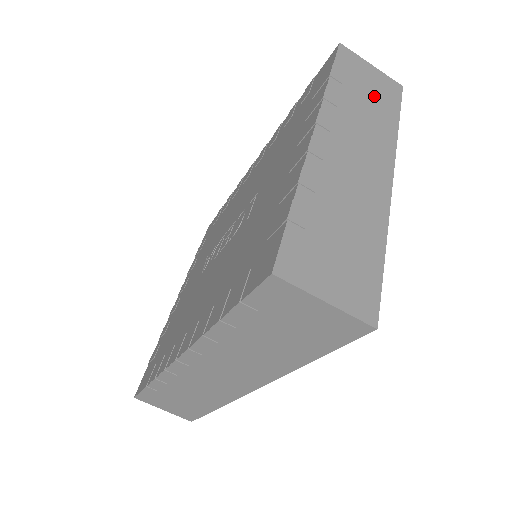
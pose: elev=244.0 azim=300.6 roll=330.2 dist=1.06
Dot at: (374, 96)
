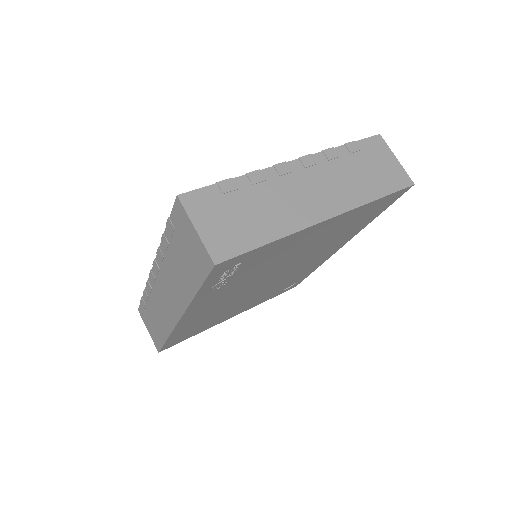
Dot at: (374, 174)
